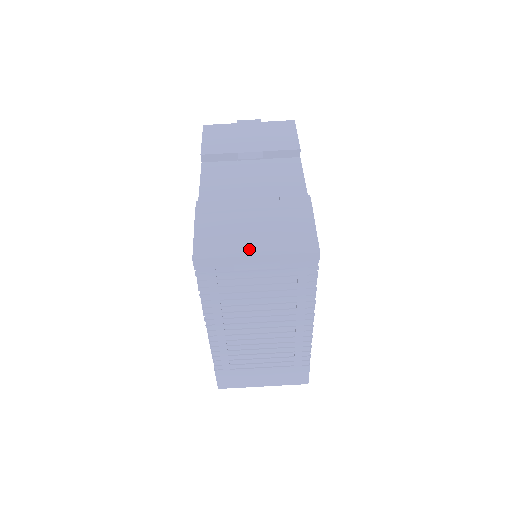
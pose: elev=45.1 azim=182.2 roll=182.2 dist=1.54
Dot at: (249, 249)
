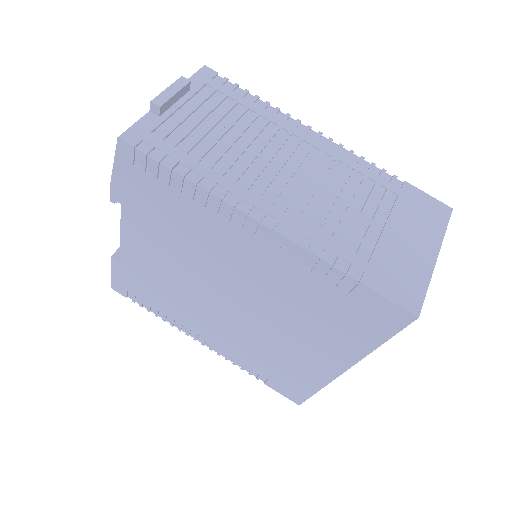
Dot at: occluded
